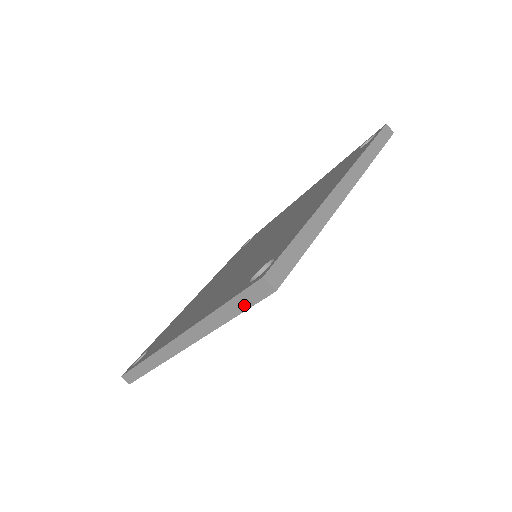
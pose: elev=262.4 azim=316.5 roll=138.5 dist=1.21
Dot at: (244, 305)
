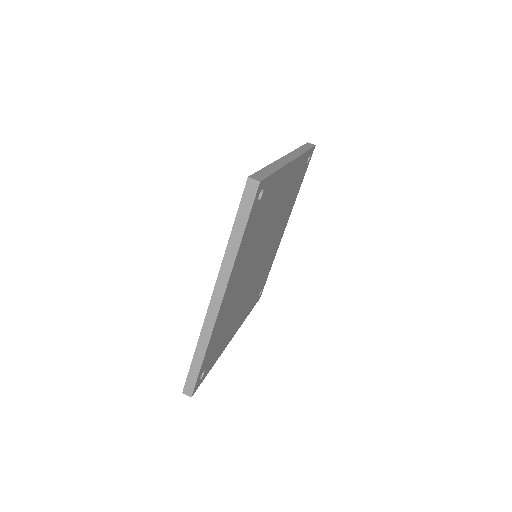
Dot at: (246, 213)
